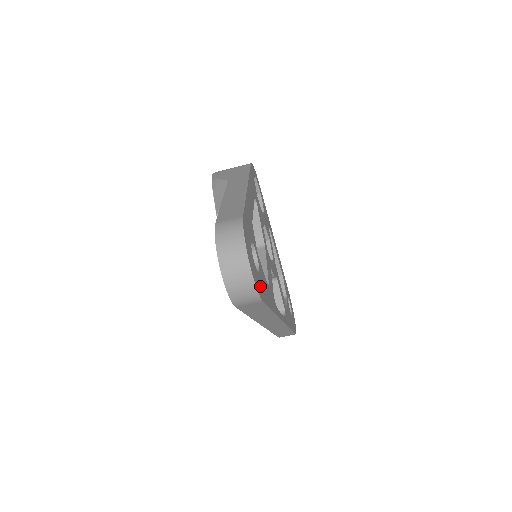
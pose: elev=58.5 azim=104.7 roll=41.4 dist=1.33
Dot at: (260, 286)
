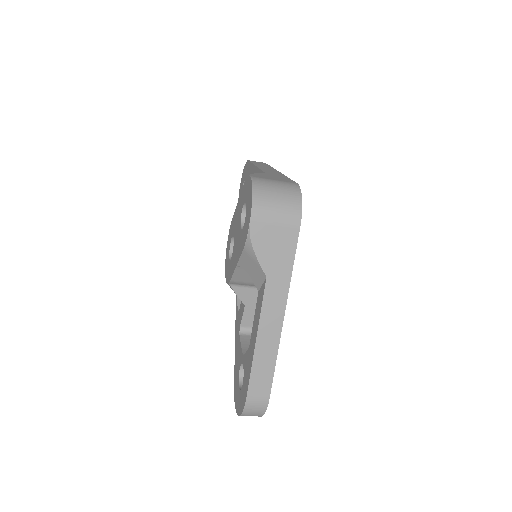
Dot at: occluded
